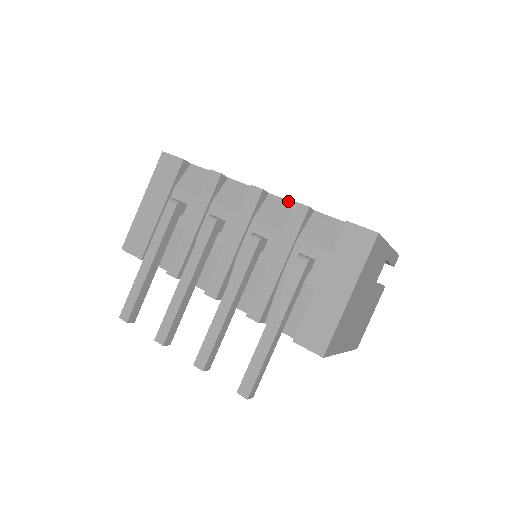
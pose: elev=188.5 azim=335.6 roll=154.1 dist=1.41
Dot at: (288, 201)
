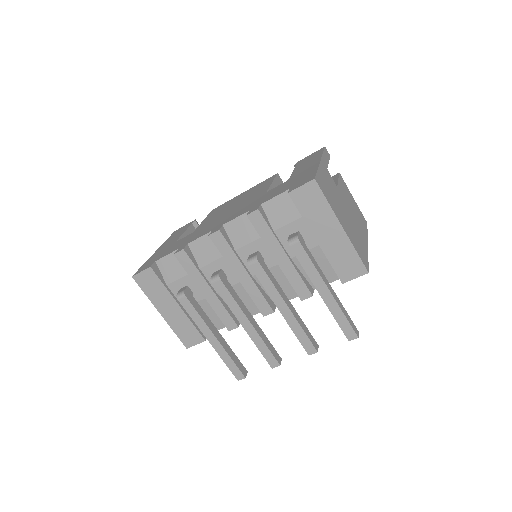
Dot at: (239, 217)
